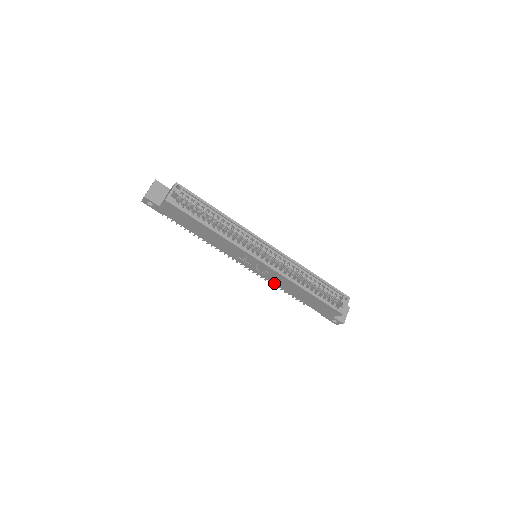
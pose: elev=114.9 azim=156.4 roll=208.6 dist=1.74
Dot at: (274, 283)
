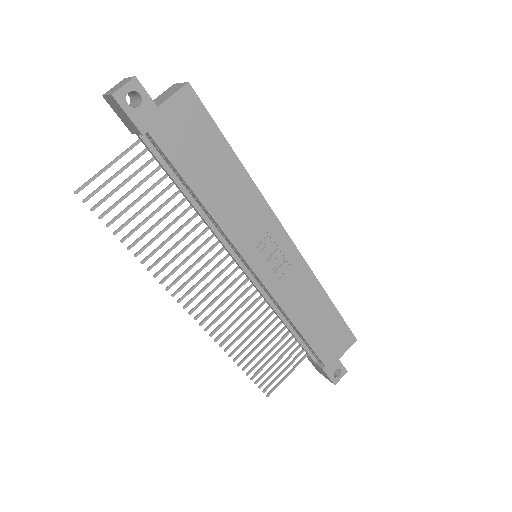
Dot at: (283, 304)
